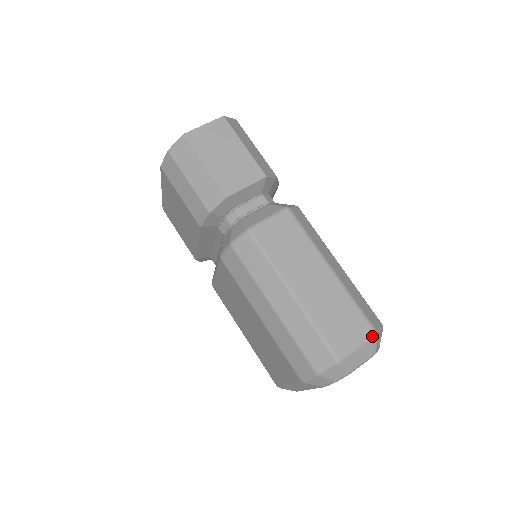
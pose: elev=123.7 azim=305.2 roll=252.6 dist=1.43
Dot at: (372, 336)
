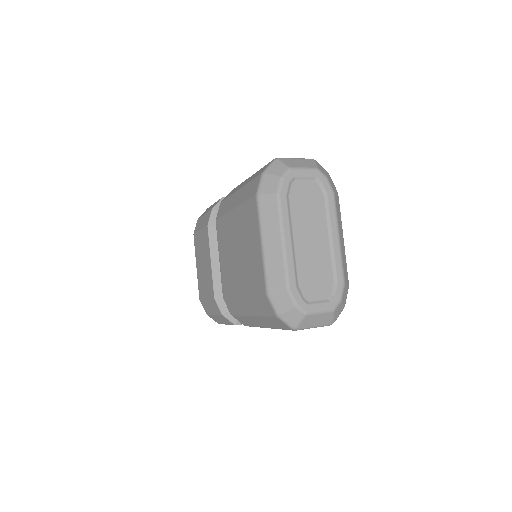
Dot at: (309, 159)
